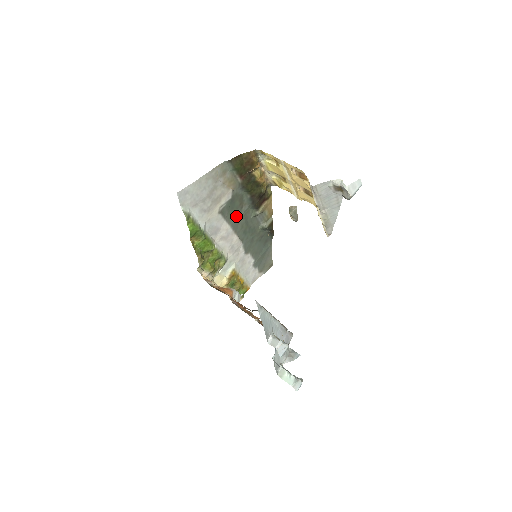
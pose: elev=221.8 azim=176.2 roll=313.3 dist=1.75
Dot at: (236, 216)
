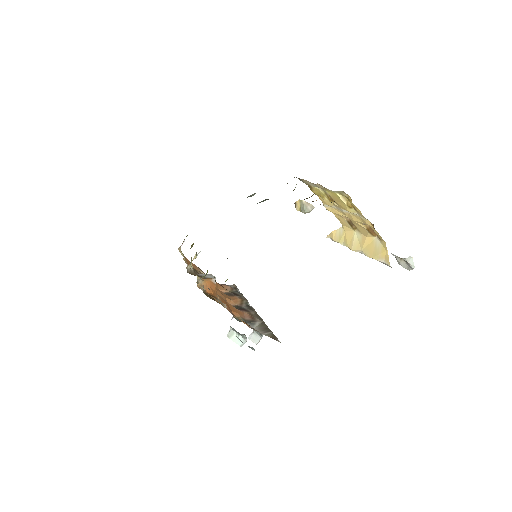
Dot at: occluded
